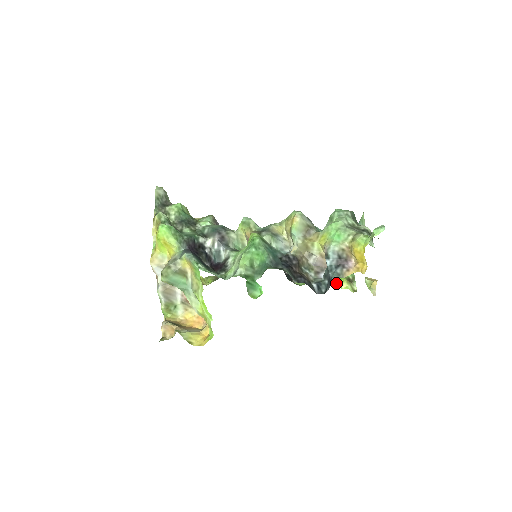
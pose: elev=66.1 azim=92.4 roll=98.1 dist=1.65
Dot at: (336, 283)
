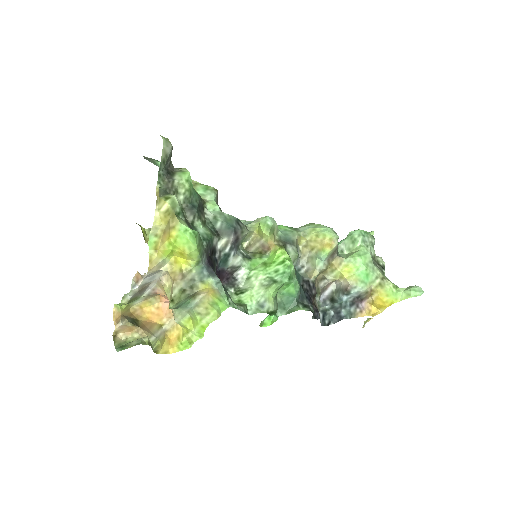
Dot at: occluded
